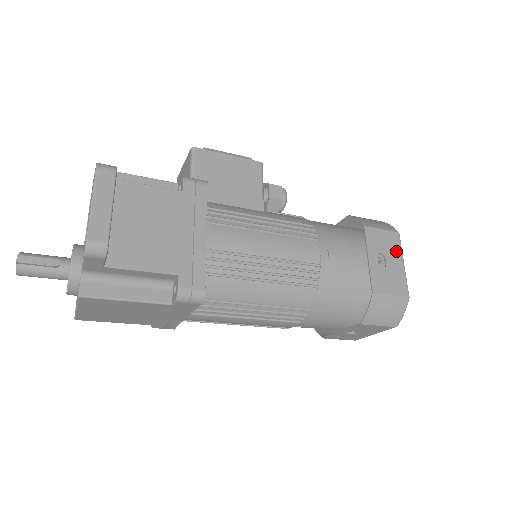
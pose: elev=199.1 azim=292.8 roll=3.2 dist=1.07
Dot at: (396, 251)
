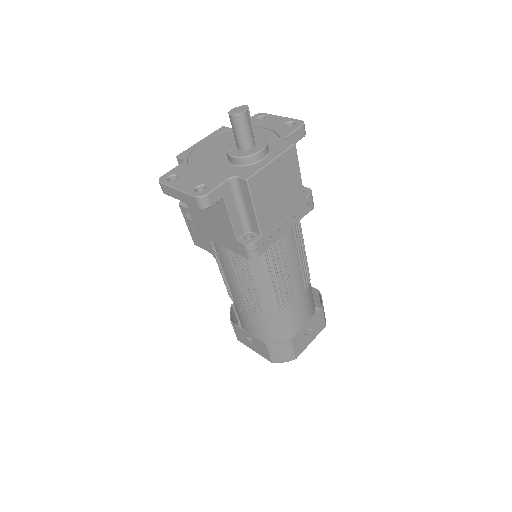
Dot at: occluded
